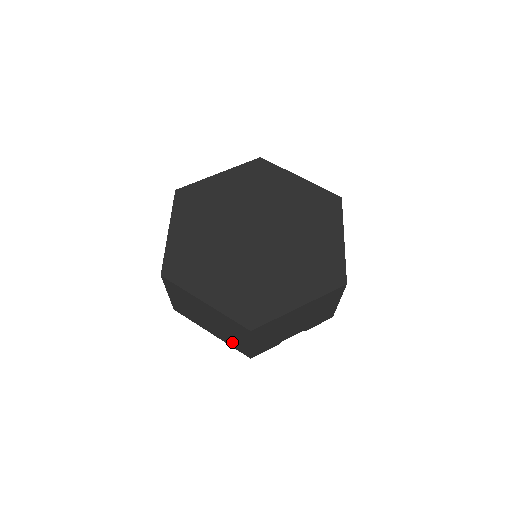
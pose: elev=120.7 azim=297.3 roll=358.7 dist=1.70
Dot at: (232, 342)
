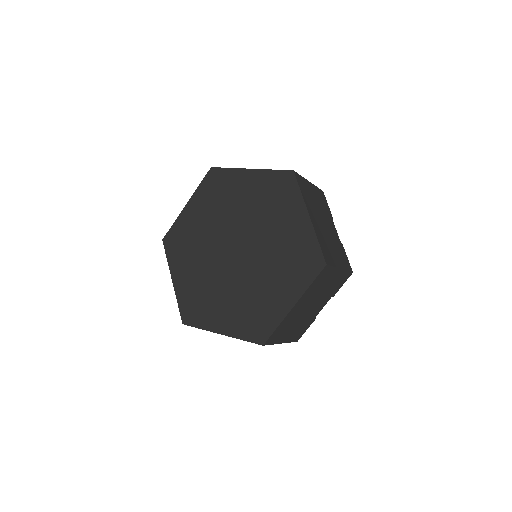
Dot at: occluded
